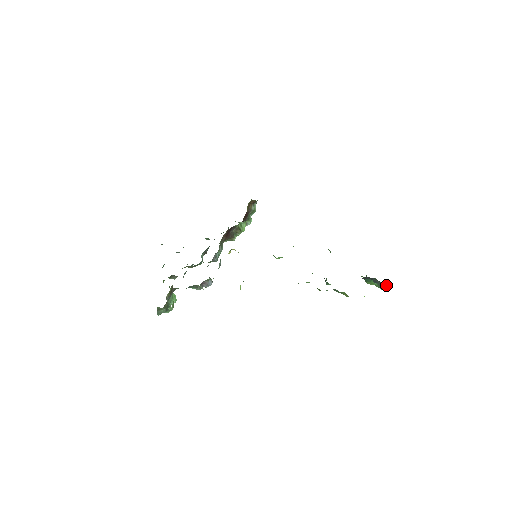
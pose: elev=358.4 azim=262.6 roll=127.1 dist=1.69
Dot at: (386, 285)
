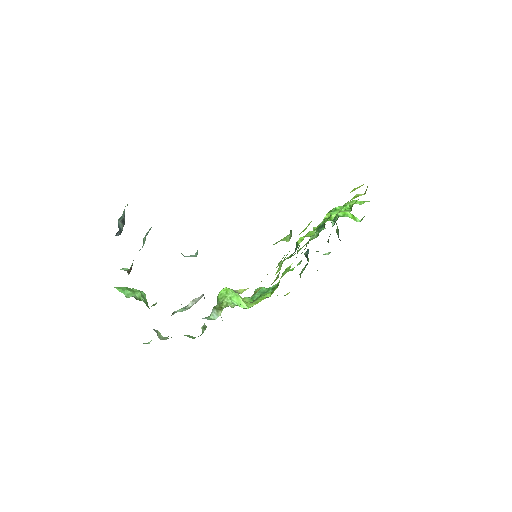
Dot at: occluded
